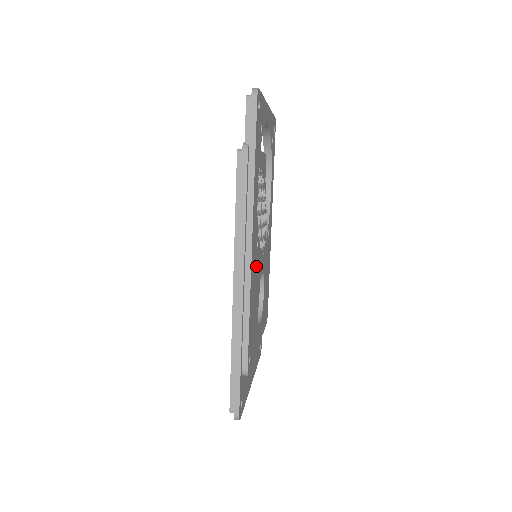
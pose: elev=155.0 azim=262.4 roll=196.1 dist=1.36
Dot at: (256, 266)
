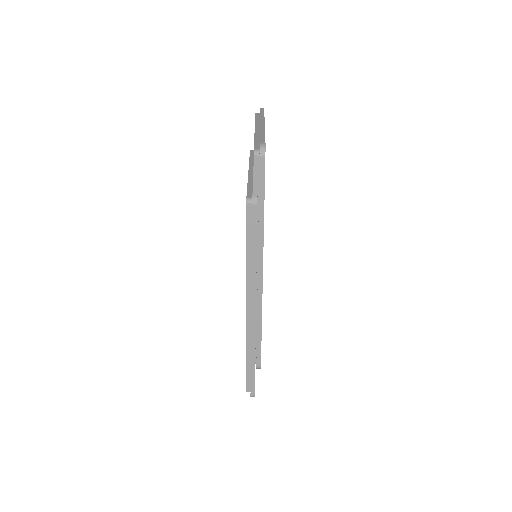
Dot at: occluded
